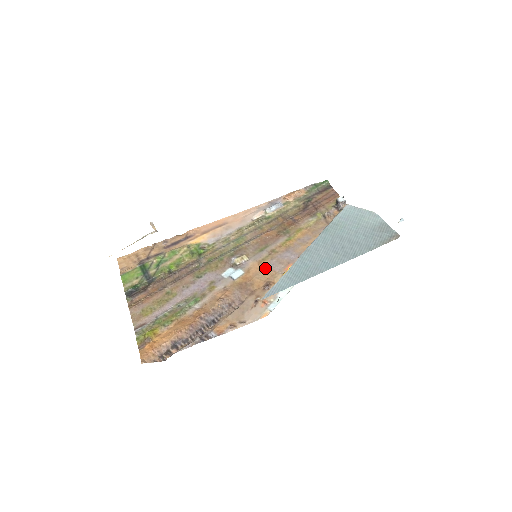
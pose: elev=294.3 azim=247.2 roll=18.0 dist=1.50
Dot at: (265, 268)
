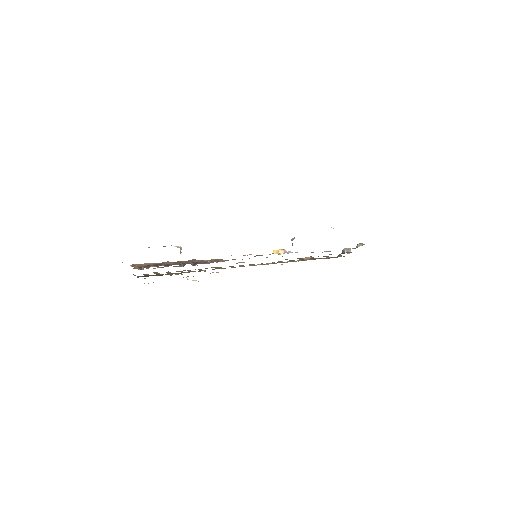
Dot at: occluded
